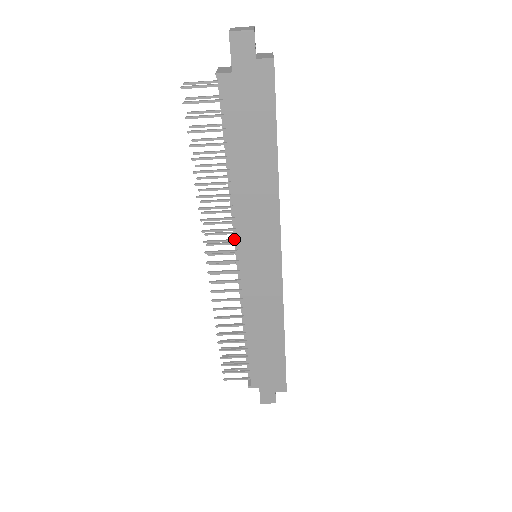
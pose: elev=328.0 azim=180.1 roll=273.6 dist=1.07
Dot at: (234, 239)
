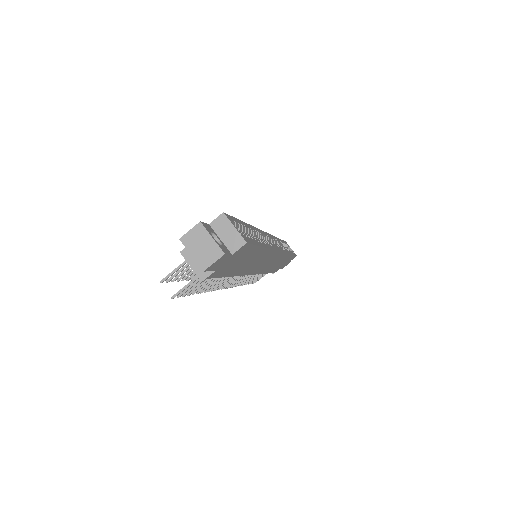
Dot at: occluded
